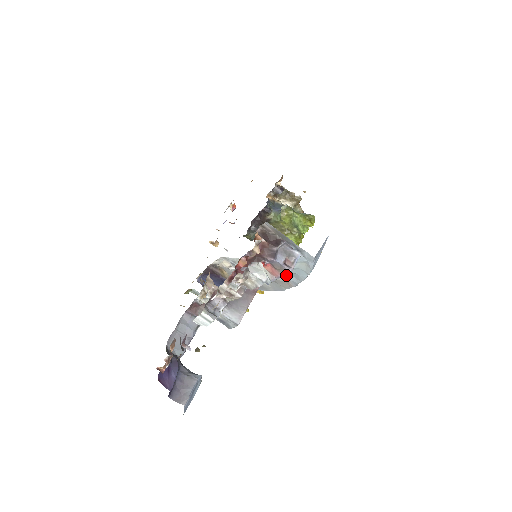
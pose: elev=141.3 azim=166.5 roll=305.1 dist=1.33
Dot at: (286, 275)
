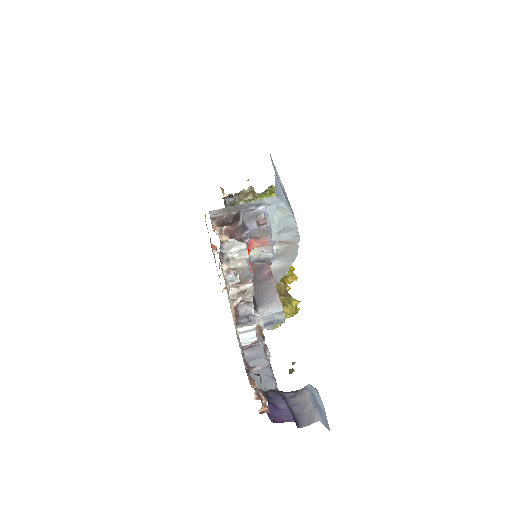
Dot at: (282, 238)
